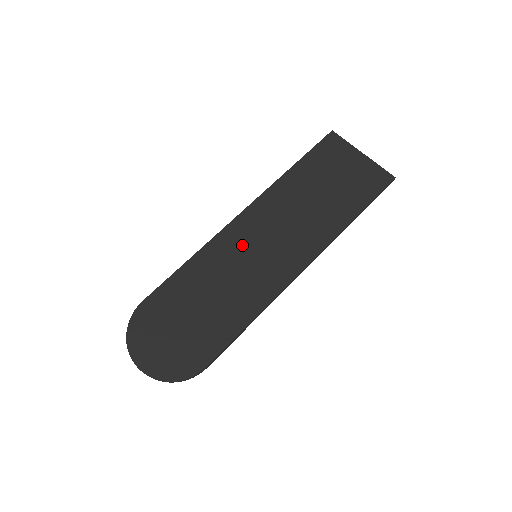
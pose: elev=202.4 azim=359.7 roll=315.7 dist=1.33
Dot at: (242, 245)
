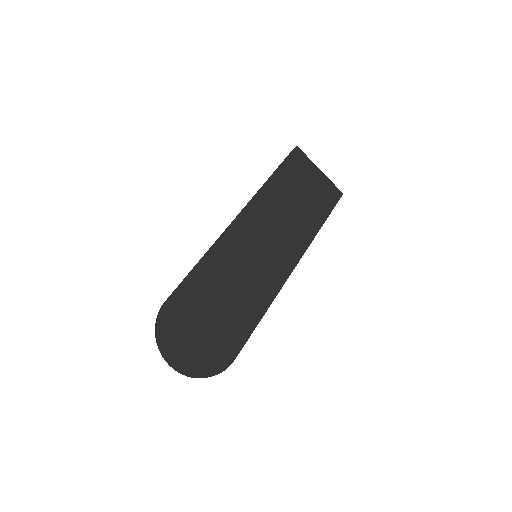
Dot at: (245, 246)
